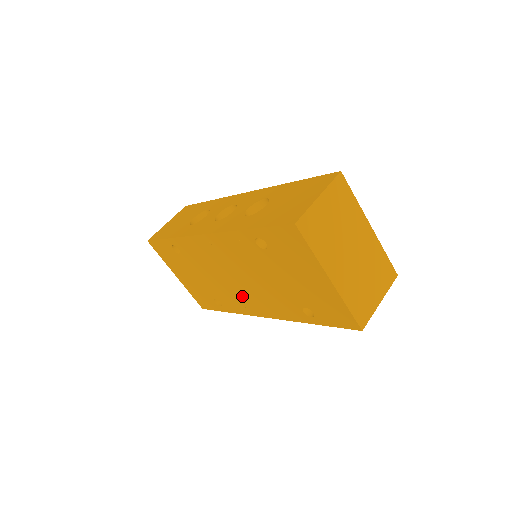
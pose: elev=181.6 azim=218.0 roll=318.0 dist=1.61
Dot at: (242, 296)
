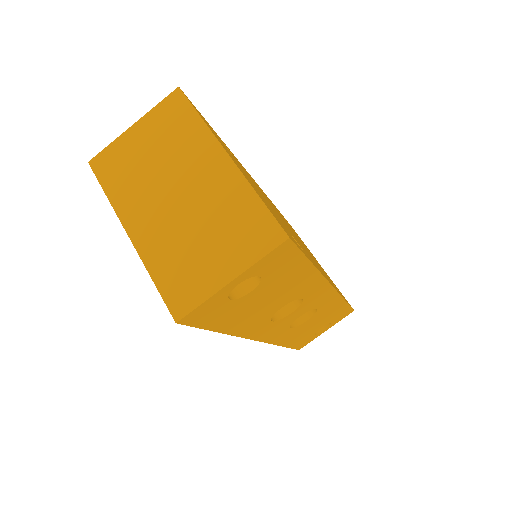
Dot at: occluded
